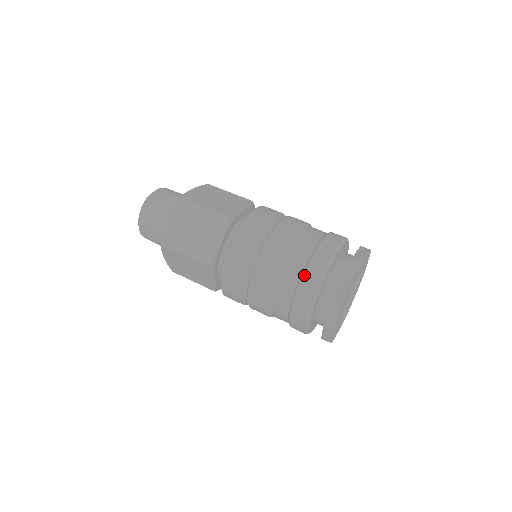
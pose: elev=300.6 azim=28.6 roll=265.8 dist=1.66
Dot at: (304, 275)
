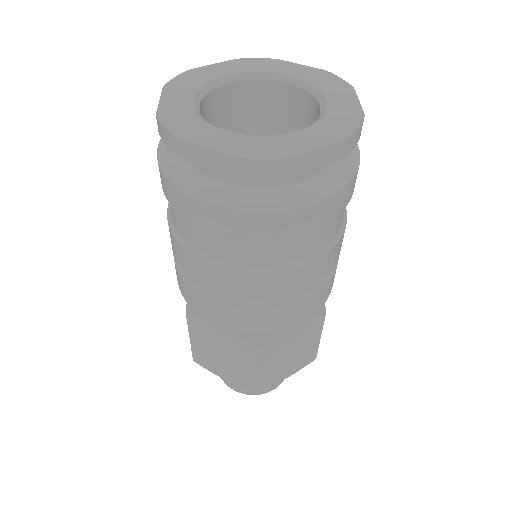
Dot at: occluded
